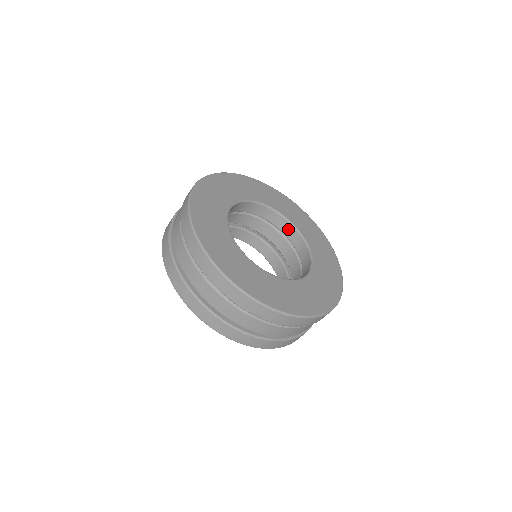
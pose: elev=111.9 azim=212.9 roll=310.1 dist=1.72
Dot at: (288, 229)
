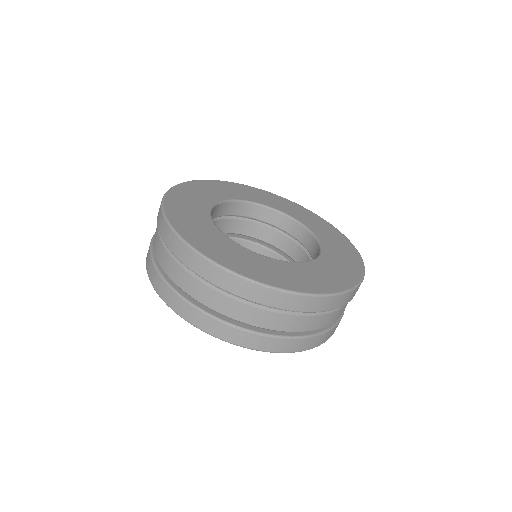
Dot at: (296, 230)
